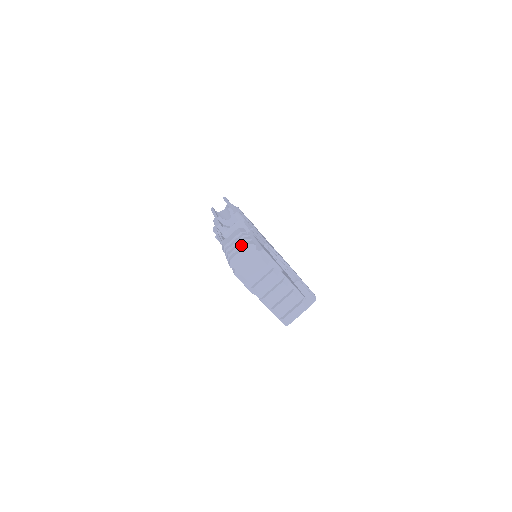
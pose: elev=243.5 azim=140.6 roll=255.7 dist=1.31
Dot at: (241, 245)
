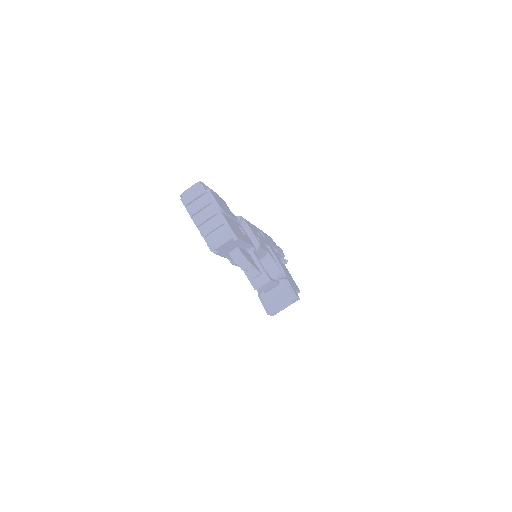
Dot at: occluded
